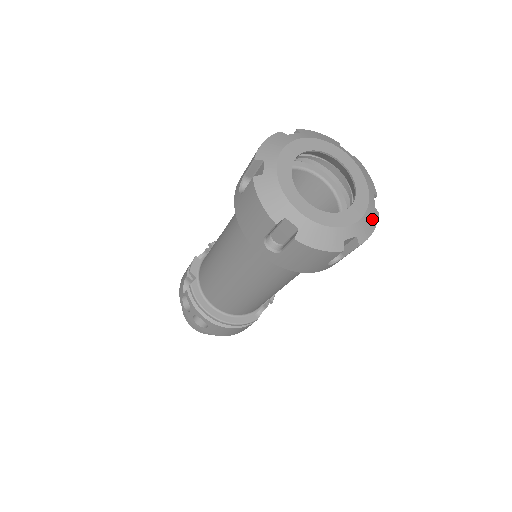
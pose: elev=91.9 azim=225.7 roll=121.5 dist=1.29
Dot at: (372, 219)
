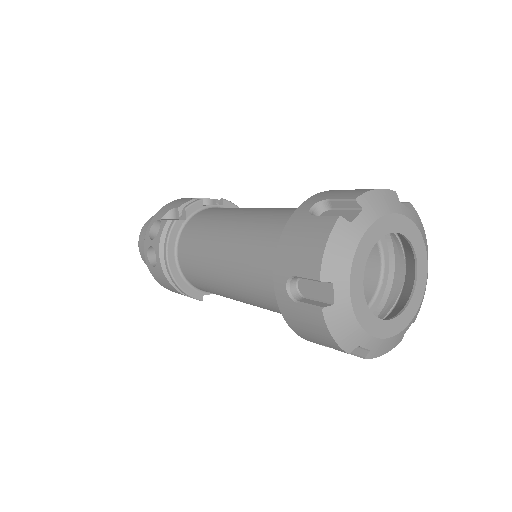
Dot at: (394, 343)
